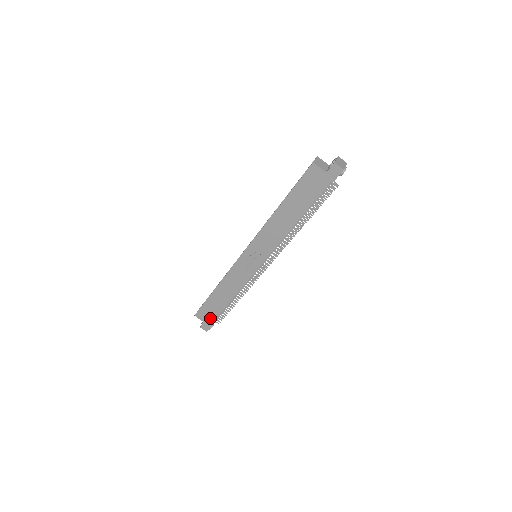
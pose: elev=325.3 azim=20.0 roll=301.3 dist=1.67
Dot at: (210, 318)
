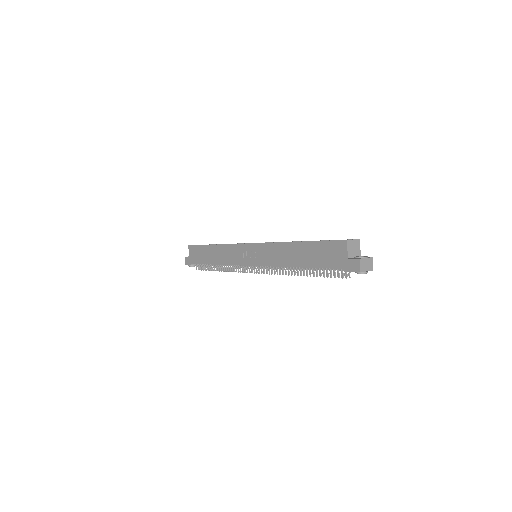
Dot at: (194, 259)
